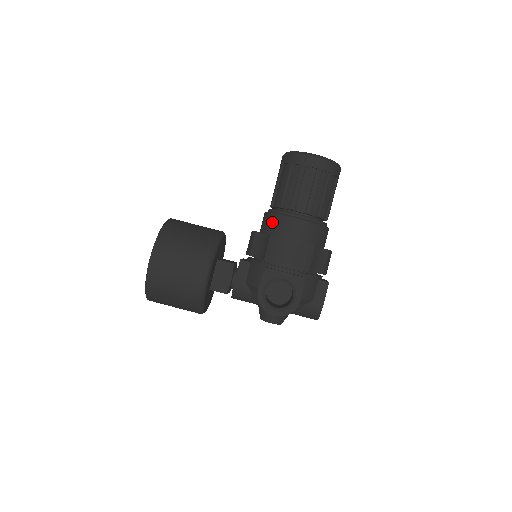
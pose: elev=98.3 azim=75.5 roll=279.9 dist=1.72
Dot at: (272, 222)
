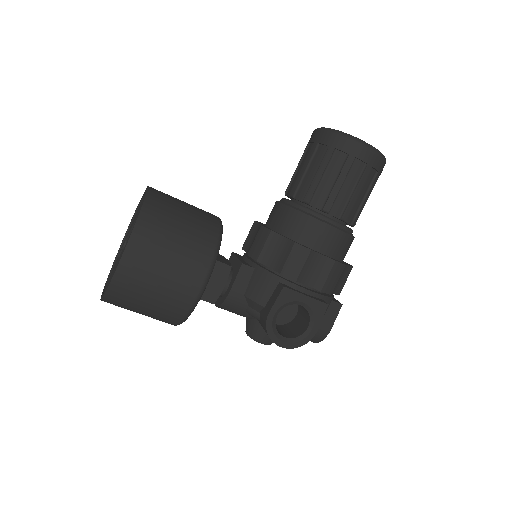
Dot at: (295, 222)
